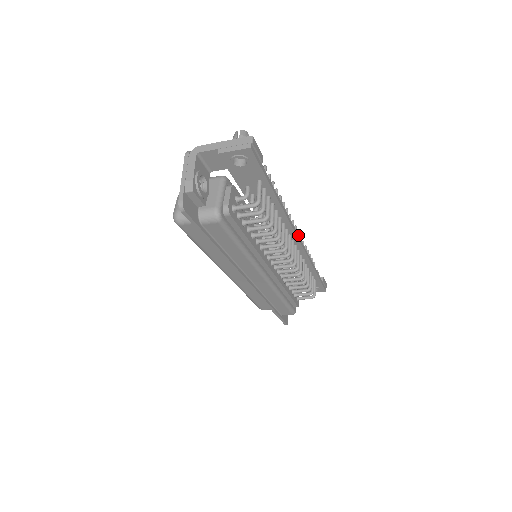
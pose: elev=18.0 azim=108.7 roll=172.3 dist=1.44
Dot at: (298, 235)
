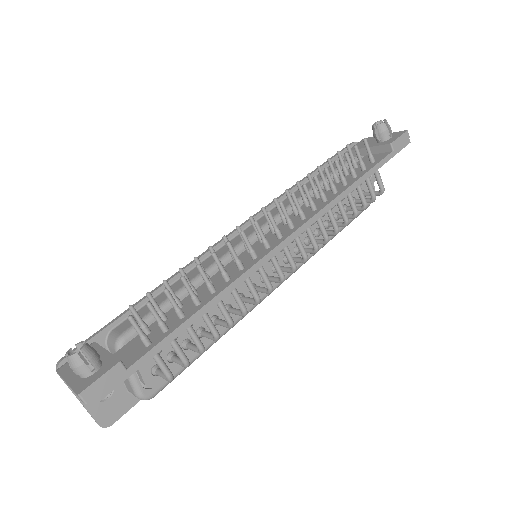
Dot at: (284, 240)
